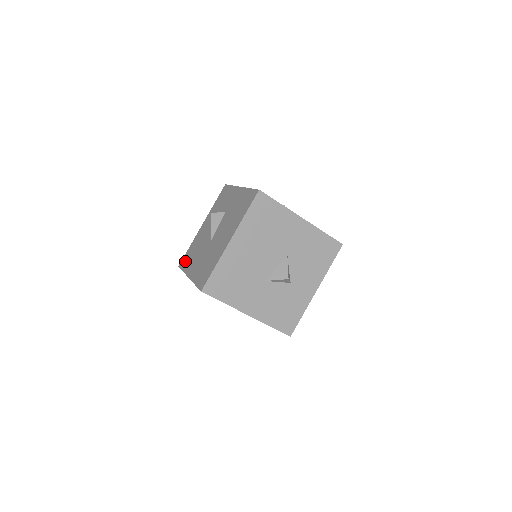
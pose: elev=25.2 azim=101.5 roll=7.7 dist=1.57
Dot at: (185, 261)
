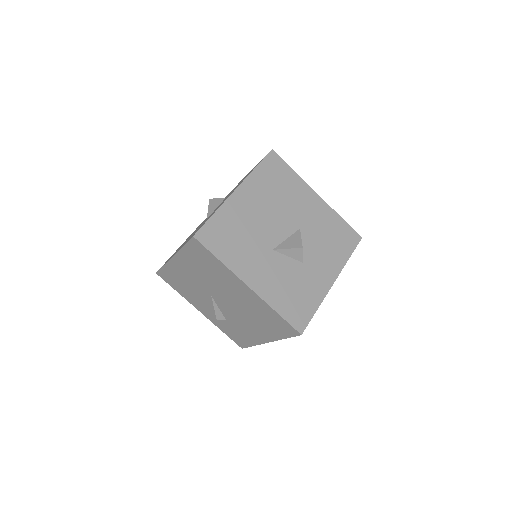
Dot at: occluded
